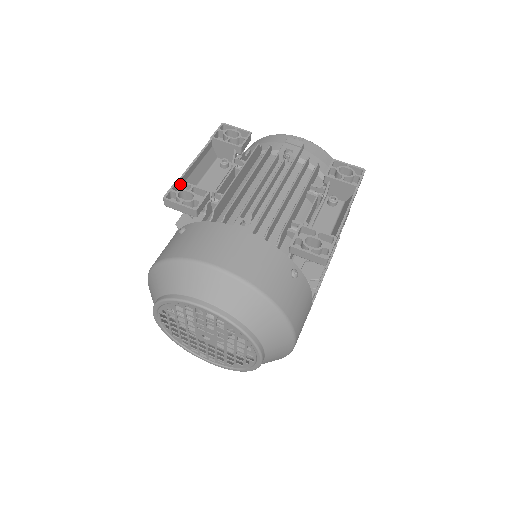
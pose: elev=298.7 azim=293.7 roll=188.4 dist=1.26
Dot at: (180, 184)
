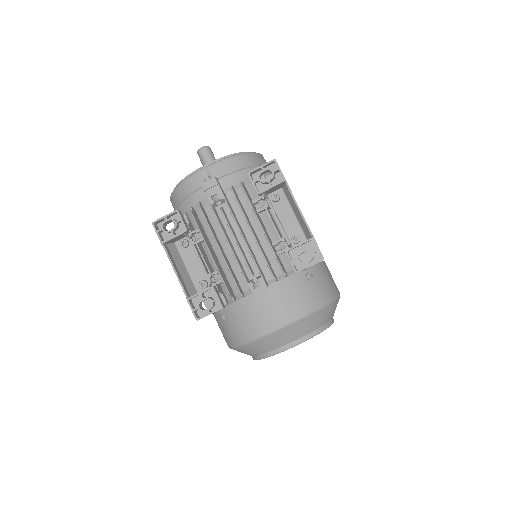
Dot at: (190, 299)
